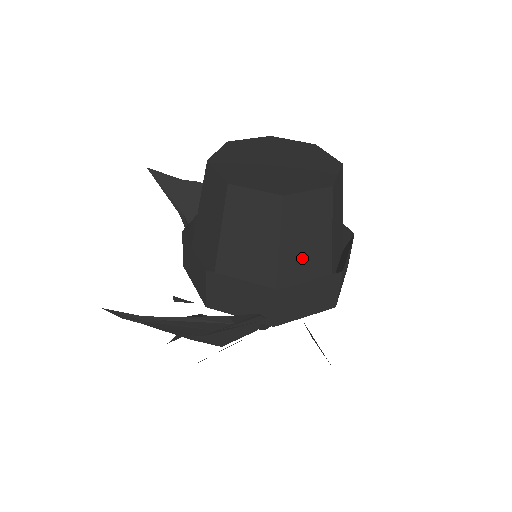
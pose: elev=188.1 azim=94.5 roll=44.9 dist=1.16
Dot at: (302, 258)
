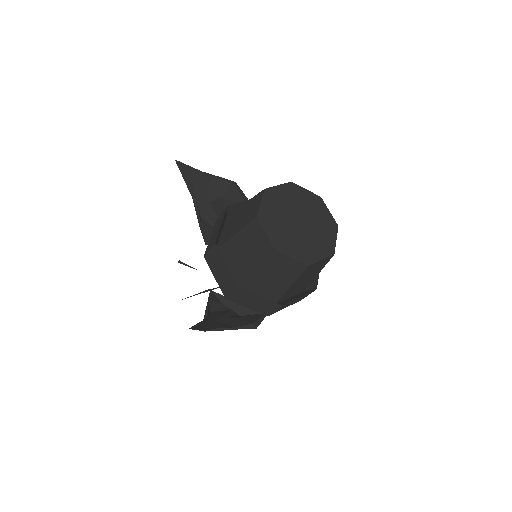
Dot at: (299, 285)
